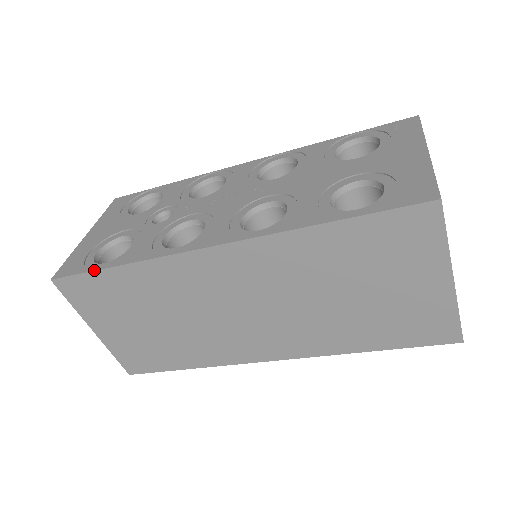
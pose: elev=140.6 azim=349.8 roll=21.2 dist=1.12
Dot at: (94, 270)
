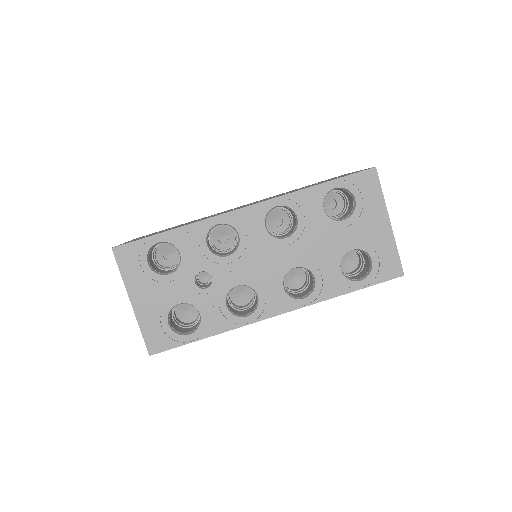
Dot at: (188, 343)
